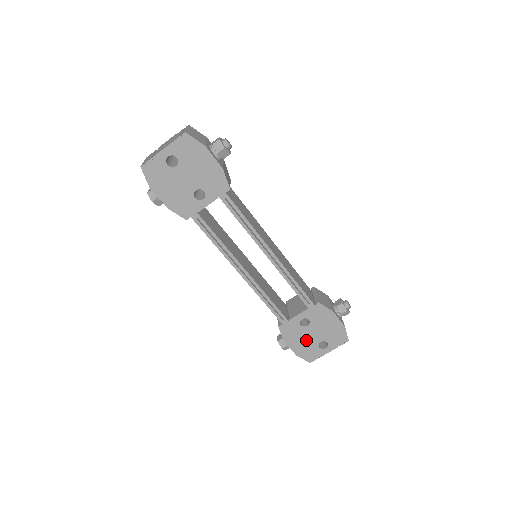
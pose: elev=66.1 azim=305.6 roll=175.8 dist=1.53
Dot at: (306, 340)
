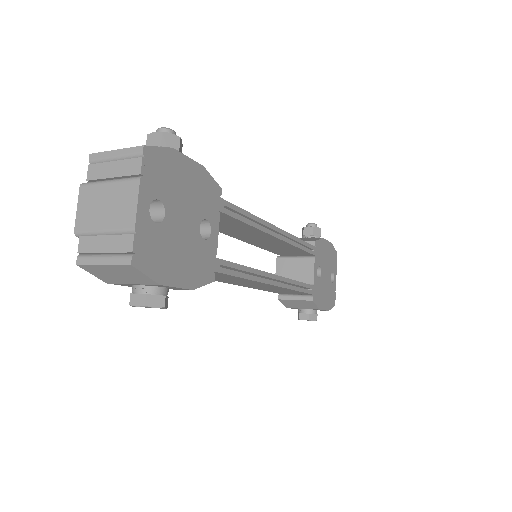
Dot at: (326, 288)
